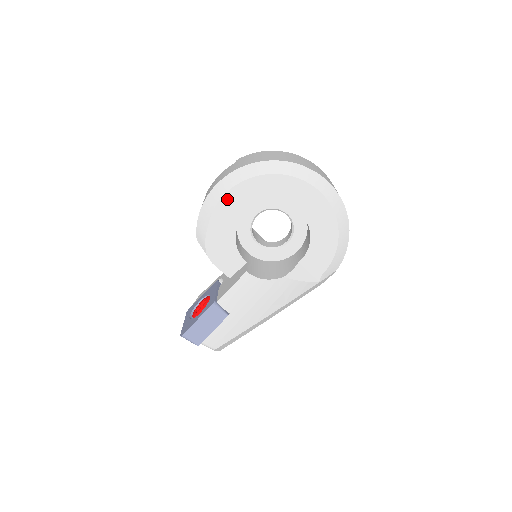
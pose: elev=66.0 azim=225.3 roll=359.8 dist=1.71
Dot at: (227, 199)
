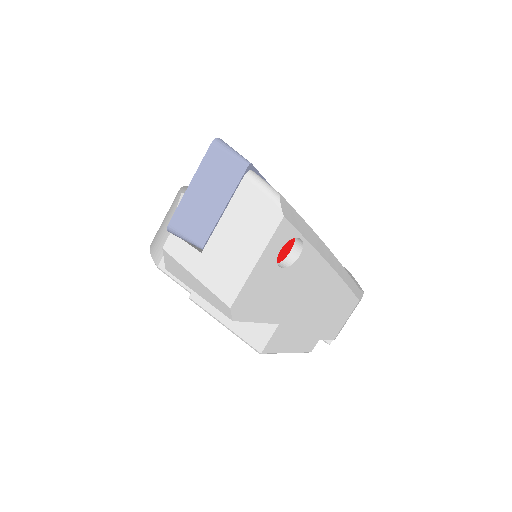
Dot at: occluded
